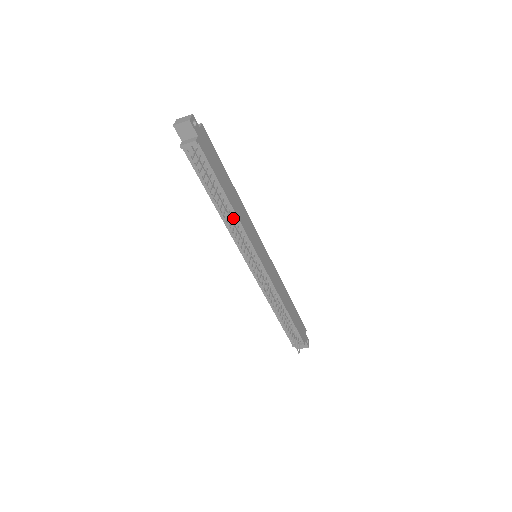
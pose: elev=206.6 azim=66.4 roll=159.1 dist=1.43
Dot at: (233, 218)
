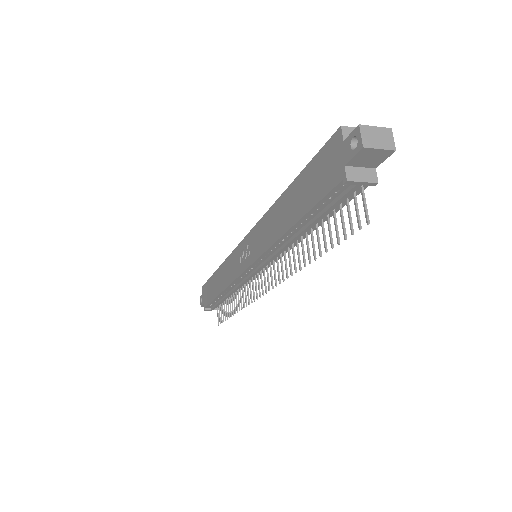
Dot at: (293, 242)
